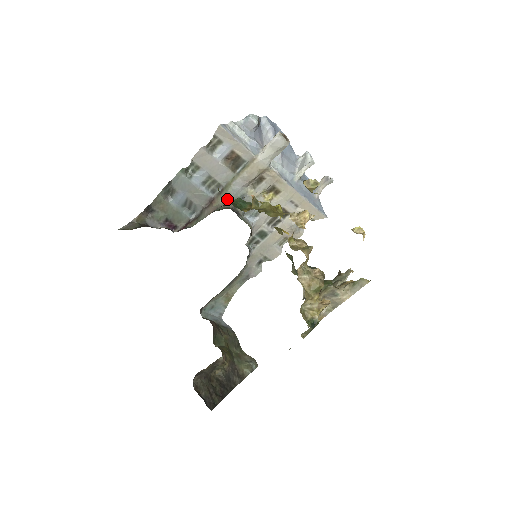
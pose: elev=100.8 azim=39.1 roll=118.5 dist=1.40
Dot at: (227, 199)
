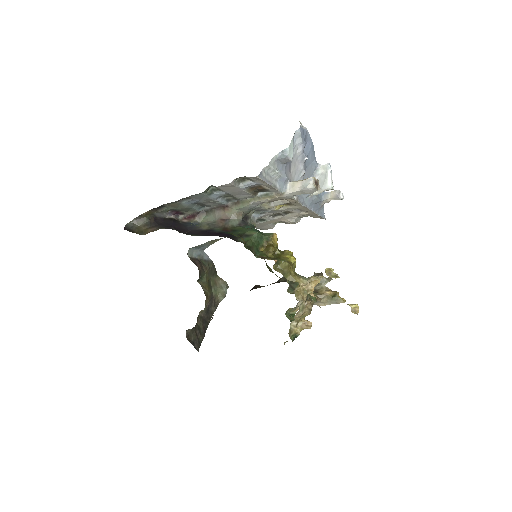
Dot at: (241, 210)
